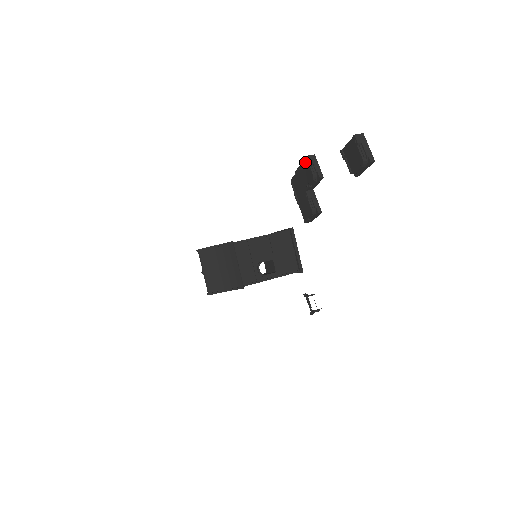
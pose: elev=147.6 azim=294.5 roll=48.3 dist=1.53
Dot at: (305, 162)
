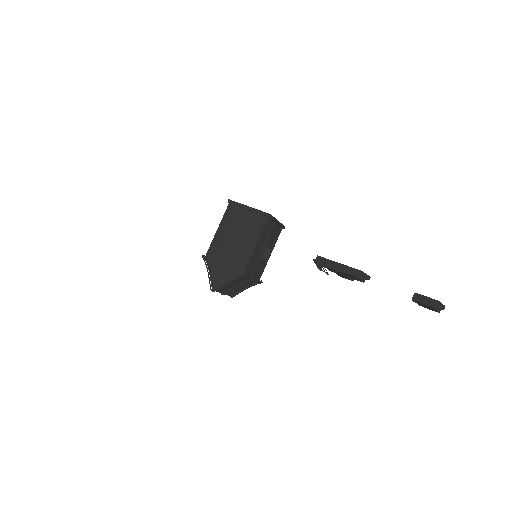
Dot at: (353, 276)
